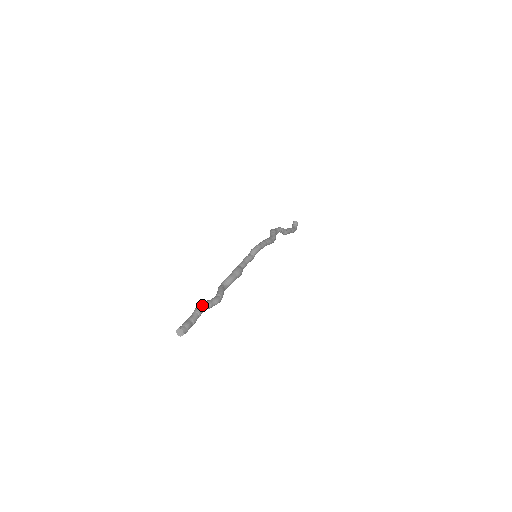
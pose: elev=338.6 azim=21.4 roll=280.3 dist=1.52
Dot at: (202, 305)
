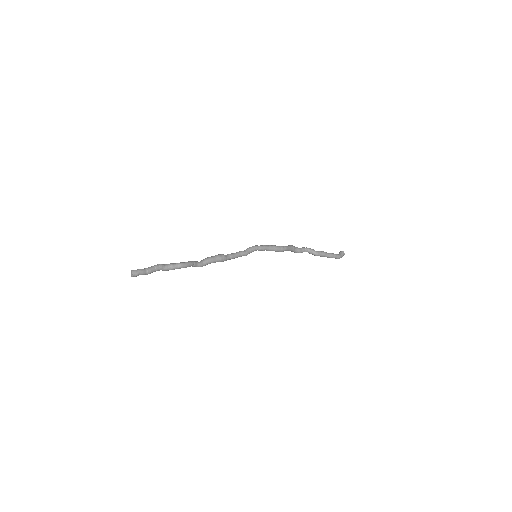
Dot at: (163, 264)
